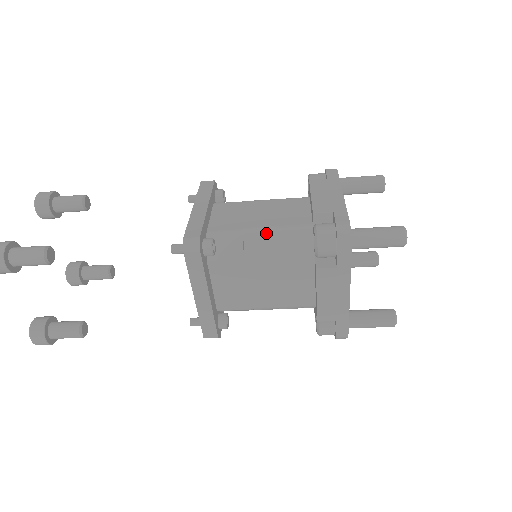
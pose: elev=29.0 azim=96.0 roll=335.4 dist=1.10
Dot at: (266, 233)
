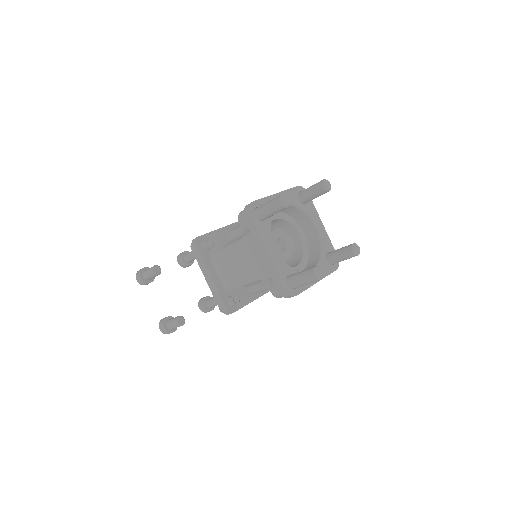
Dot at: (250, 283)
